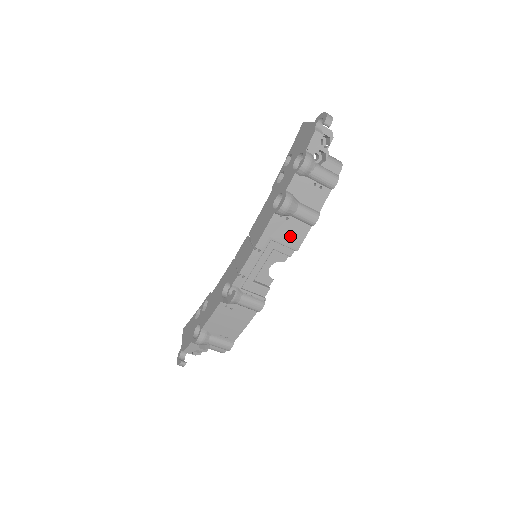
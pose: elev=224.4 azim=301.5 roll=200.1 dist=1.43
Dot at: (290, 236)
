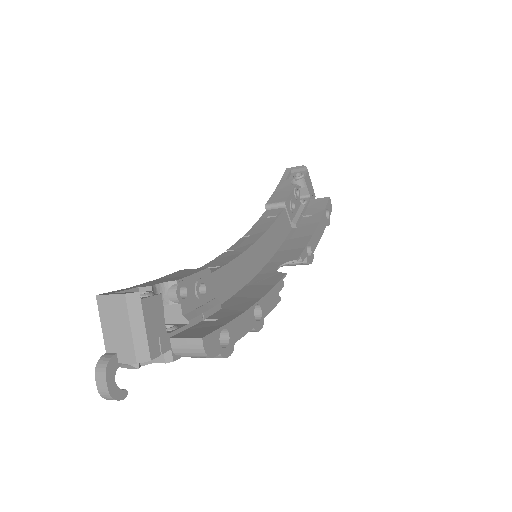
Dot at: occluded
